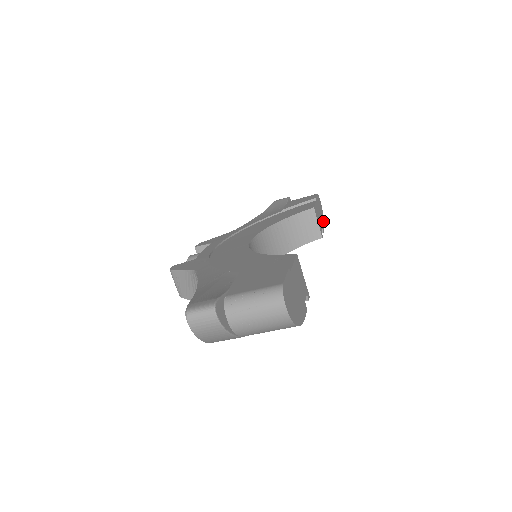
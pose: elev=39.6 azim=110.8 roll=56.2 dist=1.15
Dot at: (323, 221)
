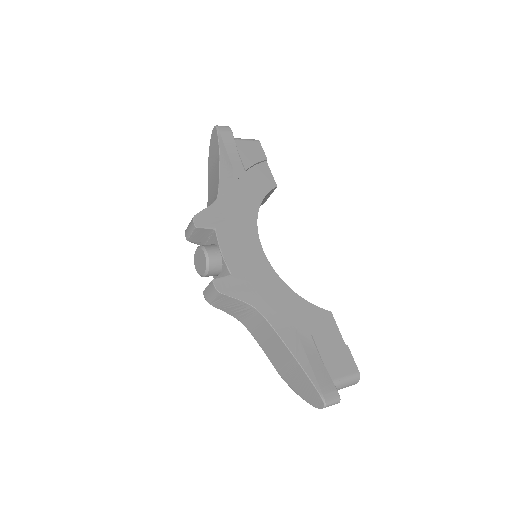
Dot at: occluded
